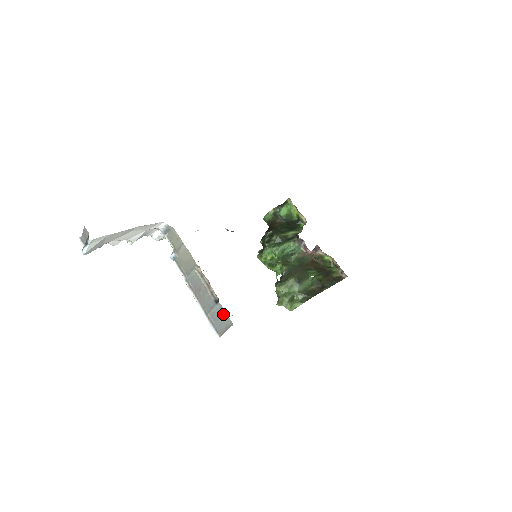
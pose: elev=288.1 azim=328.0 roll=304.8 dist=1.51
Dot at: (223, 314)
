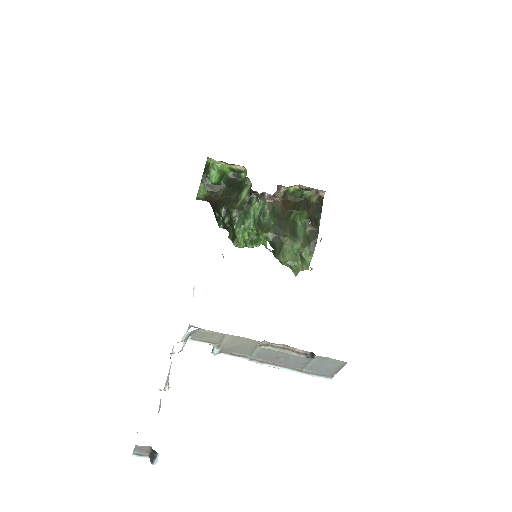
Dot at: (327, 361)
